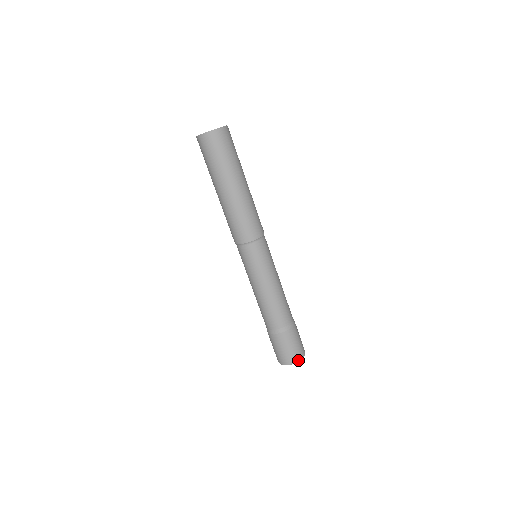
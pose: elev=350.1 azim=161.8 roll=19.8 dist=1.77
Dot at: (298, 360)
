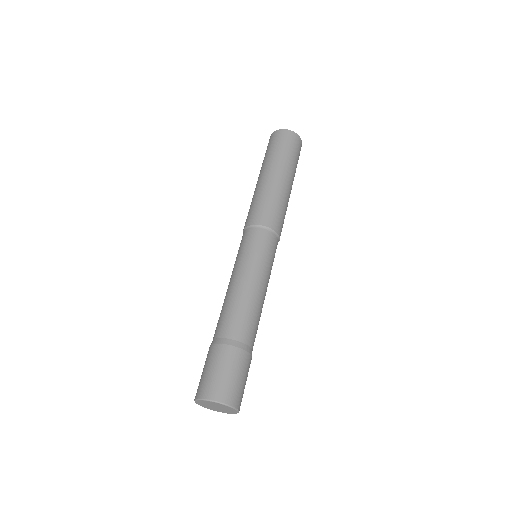
Dot at: (232, 403)
